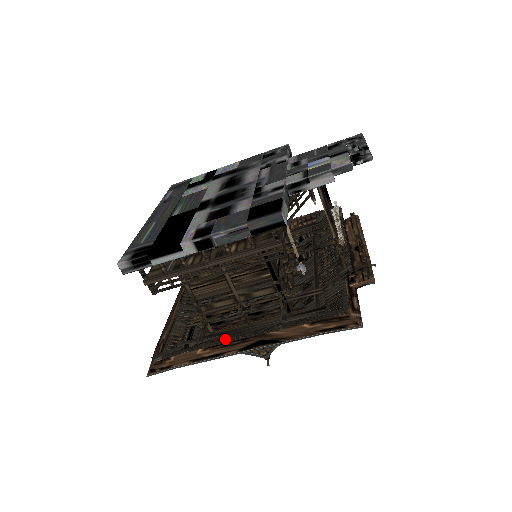
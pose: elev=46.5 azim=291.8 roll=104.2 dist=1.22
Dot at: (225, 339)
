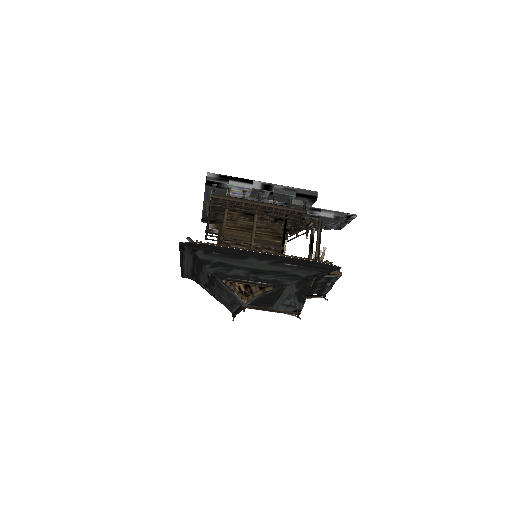
Dot at: occluded
